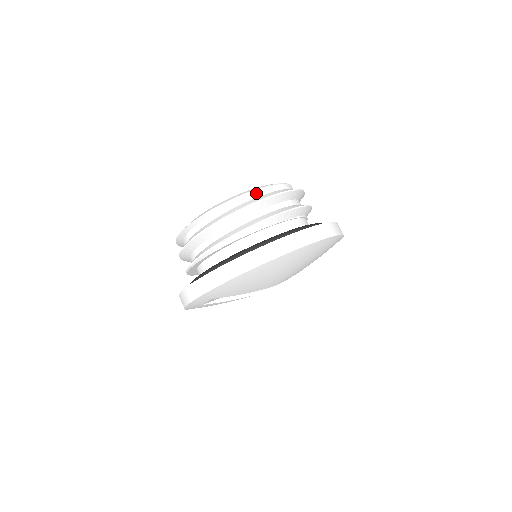
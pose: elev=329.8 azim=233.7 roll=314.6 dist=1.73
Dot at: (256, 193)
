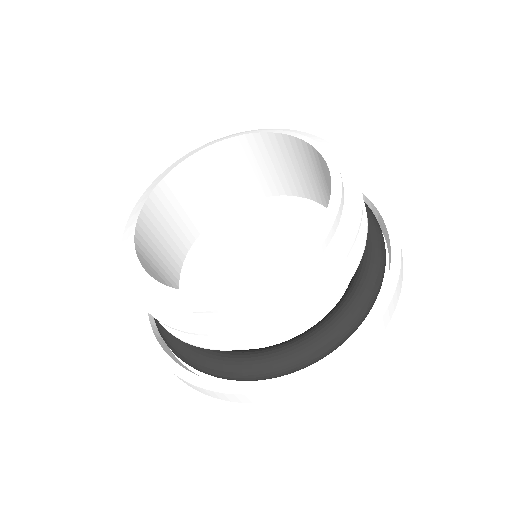
Dot at: (274, 289)
